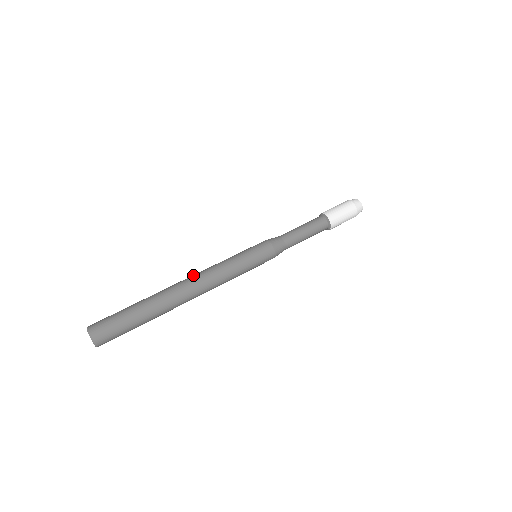
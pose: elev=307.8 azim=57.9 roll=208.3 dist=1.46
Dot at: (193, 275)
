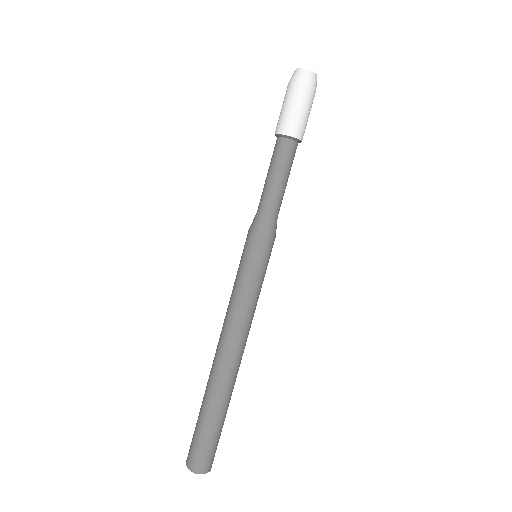
Dot at: (229, 345)
